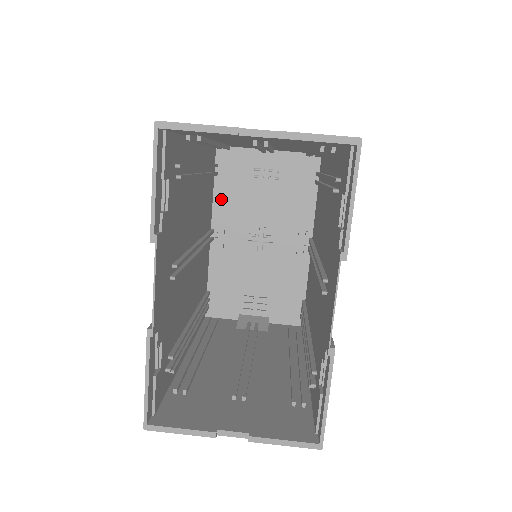
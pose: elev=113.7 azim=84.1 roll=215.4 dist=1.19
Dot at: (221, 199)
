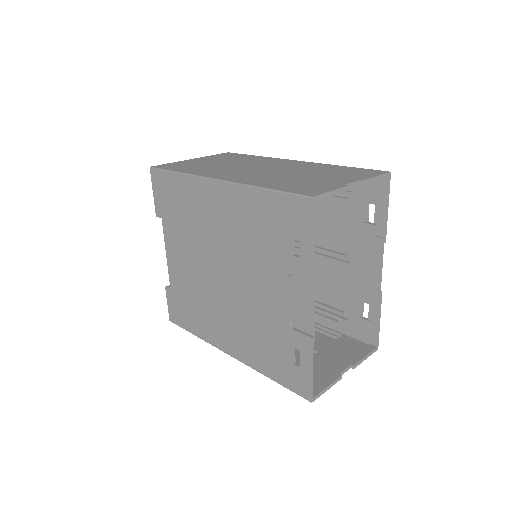
Dot at: occluded
